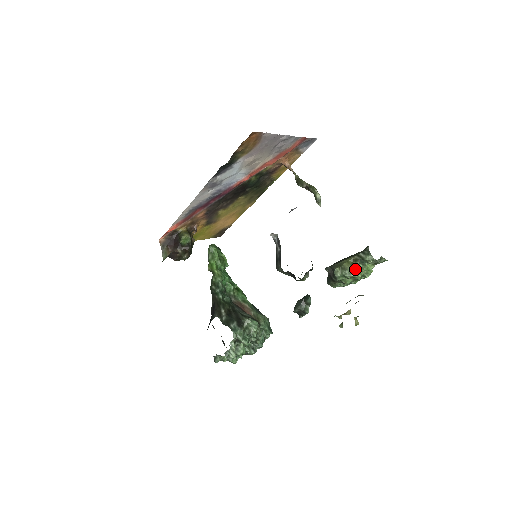
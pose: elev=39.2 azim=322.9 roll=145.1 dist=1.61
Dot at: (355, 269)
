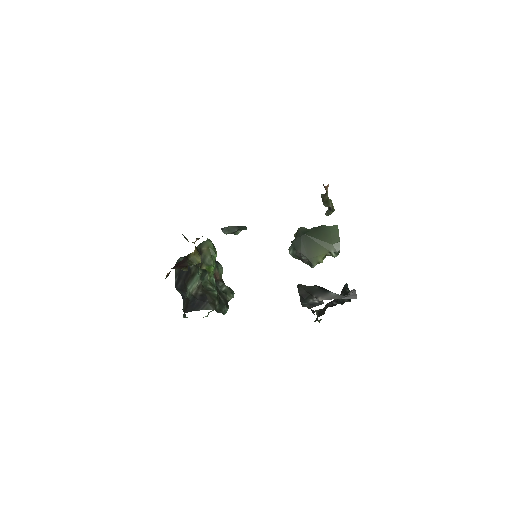
Dot at: occluded
